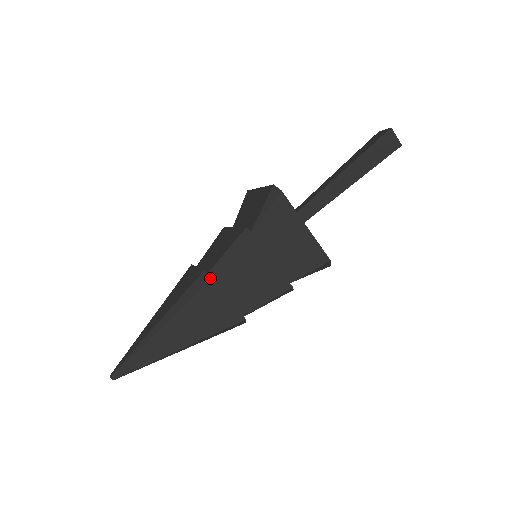
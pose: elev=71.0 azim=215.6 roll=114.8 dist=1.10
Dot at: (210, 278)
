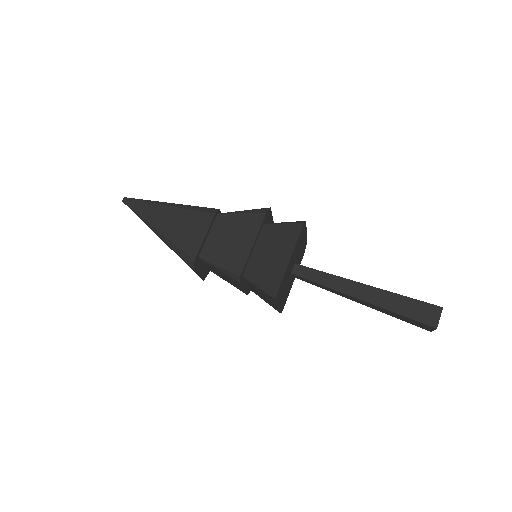
Dot at: (192, 268)
